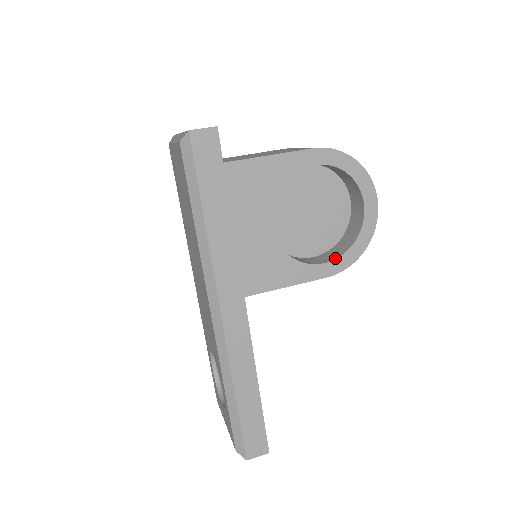
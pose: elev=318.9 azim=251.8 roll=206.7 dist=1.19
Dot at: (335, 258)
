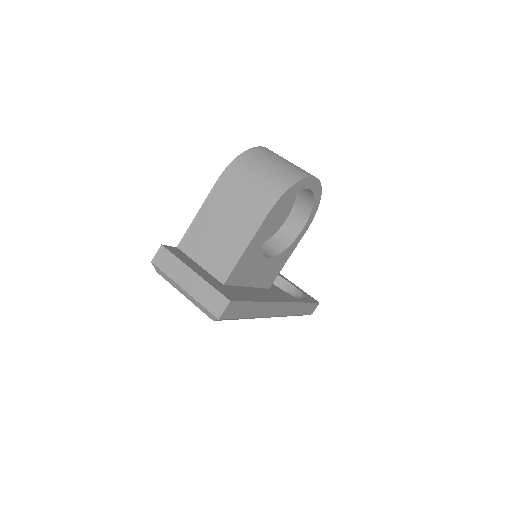
Dot at: (306, 221)
